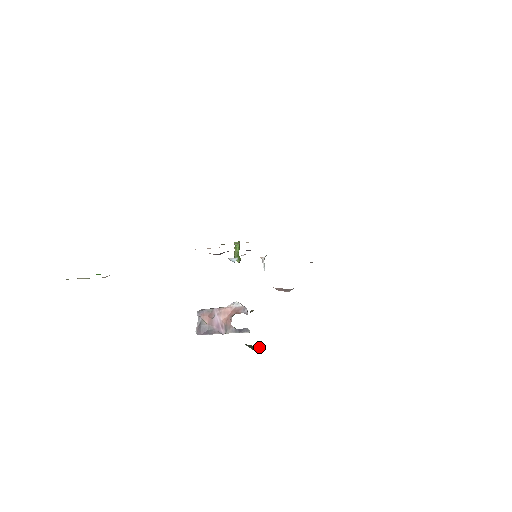
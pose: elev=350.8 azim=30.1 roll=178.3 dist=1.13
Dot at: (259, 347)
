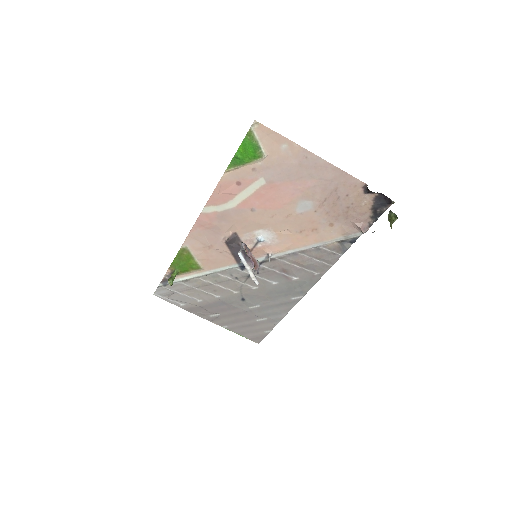
Dot at: (389, 220)
